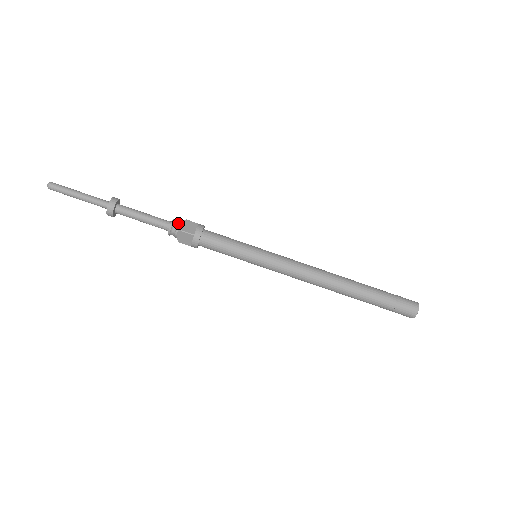
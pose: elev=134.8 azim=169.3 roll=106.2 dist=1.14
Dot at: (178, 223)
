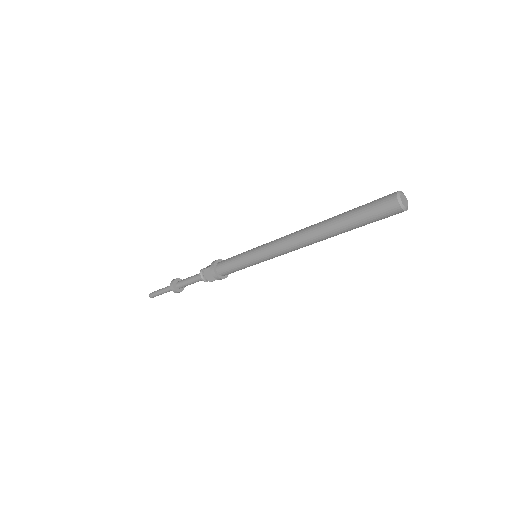
Dot at: (204, 277)
